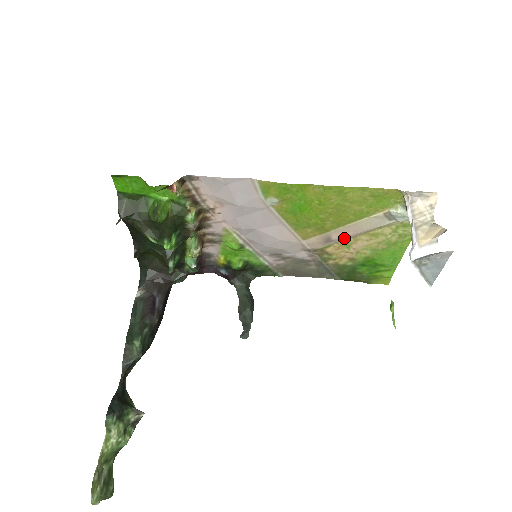
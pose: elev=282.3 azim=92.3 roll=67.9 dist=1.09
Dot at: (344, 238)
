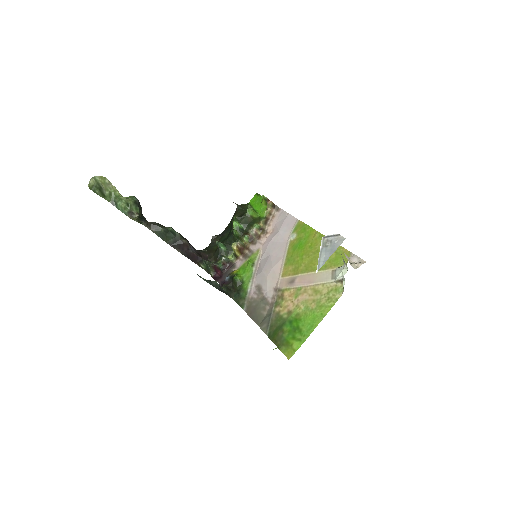
Dot at: (300, 285)
